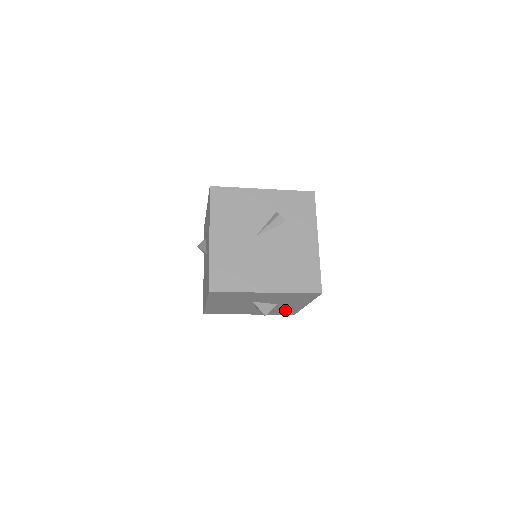
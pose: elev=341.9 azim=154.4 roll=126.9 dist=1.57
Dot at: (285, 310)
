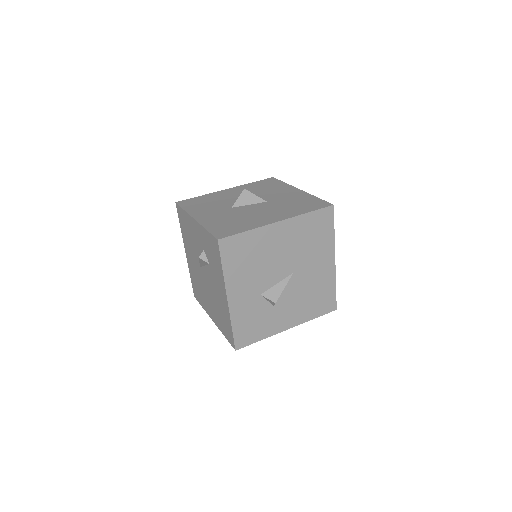
Dot at: occluded
